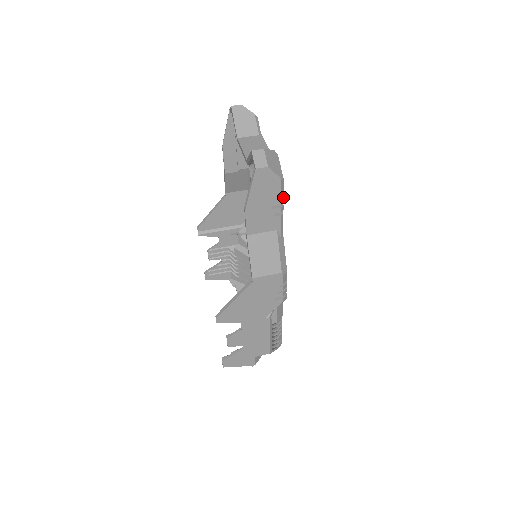
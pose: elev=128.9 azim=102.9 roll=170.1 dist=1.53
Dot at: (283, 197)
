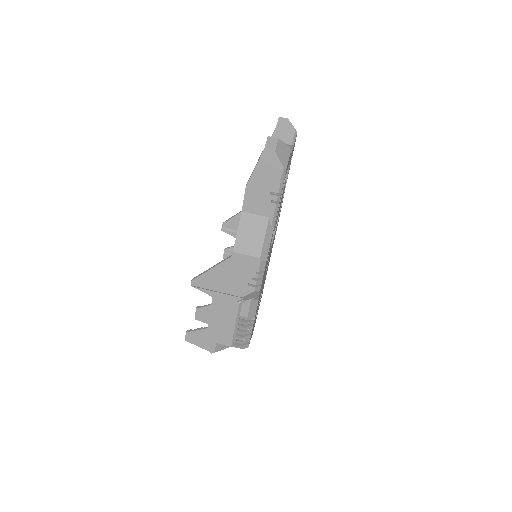
Dot at: (282, 187)
